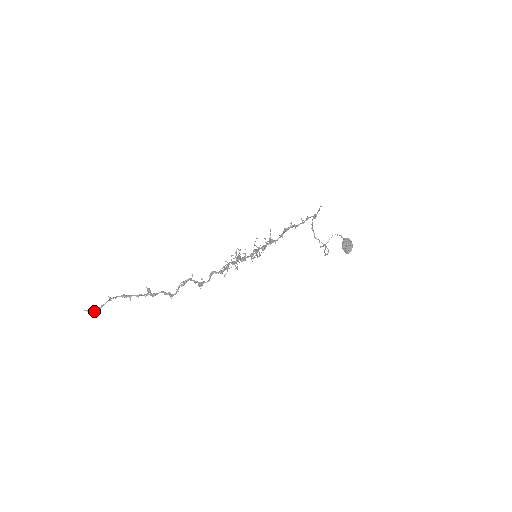
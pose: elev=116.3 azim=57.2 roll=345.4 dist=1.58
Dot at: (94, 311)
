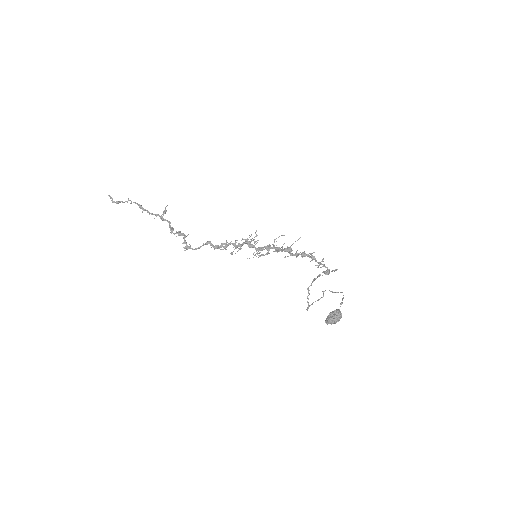
Dot at: (113, 202)
